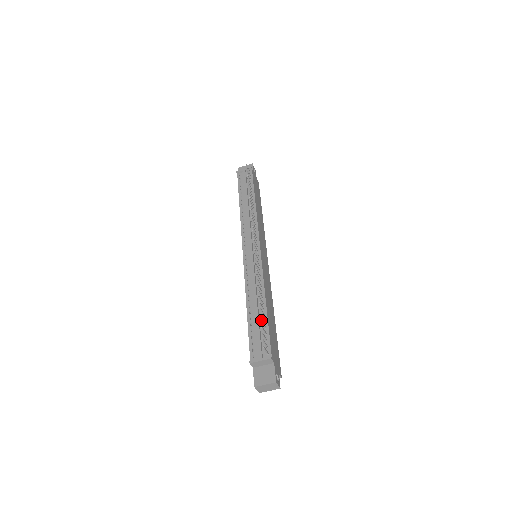
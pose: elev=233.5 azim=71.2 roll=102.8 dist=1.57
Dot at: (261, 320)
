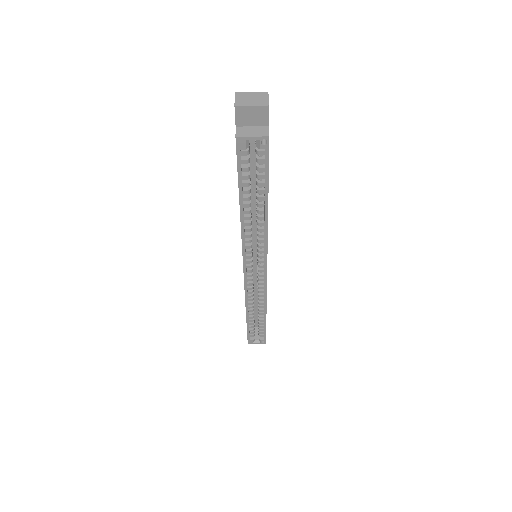
Dot at: occluded
